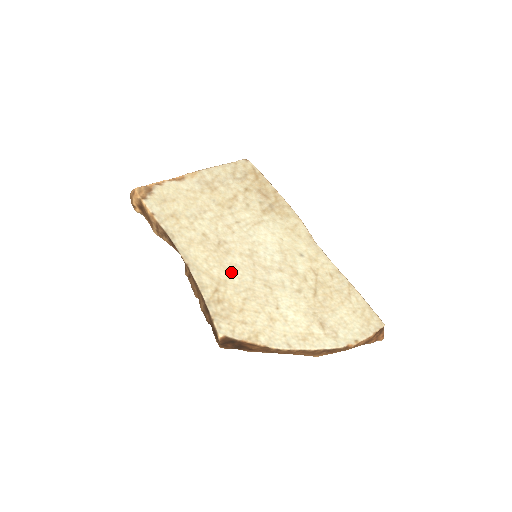
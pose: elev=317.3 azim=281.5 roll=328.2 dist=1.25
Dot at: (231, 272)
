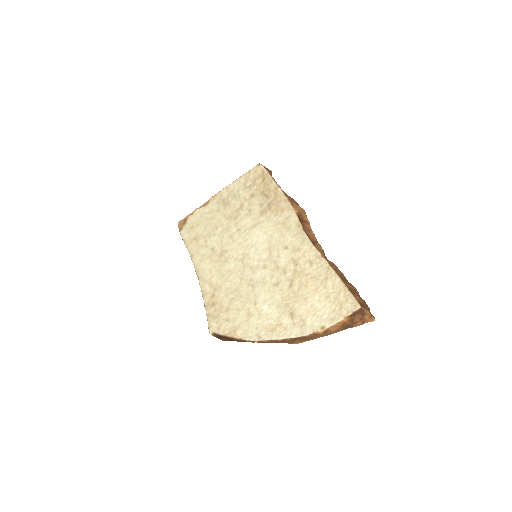
Dot at: (226, 277)
